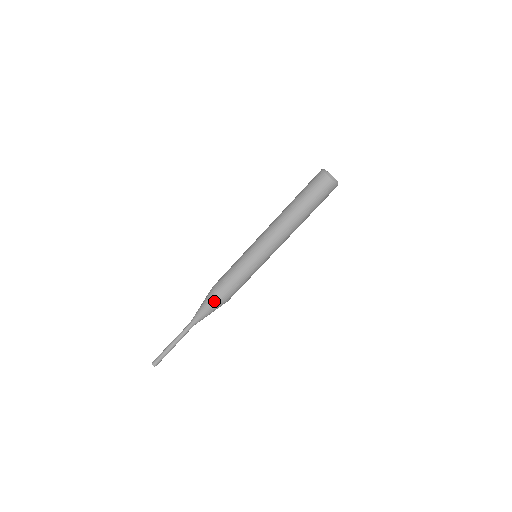
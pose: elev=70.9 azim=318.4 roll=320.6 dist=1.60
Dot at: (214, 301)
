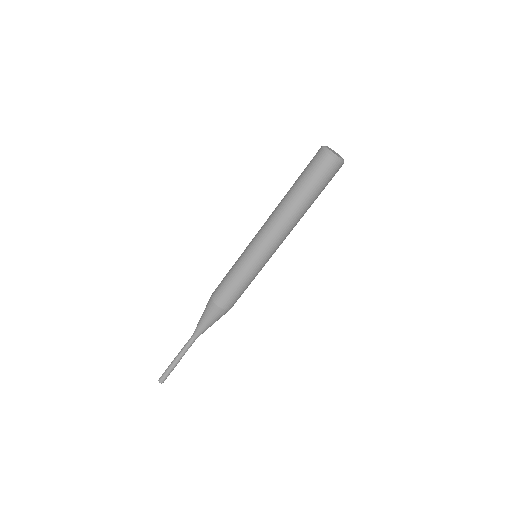
Dot at: (215, 311)
